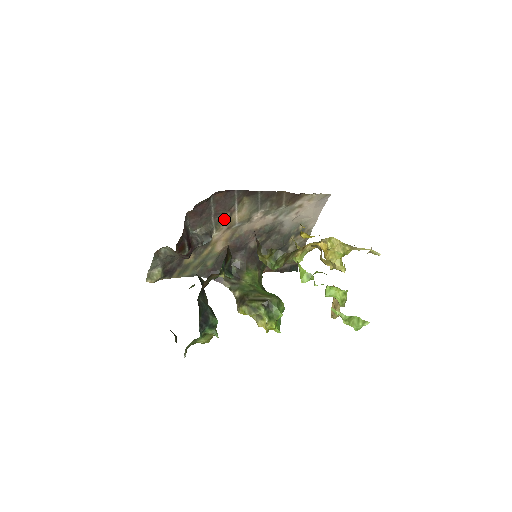
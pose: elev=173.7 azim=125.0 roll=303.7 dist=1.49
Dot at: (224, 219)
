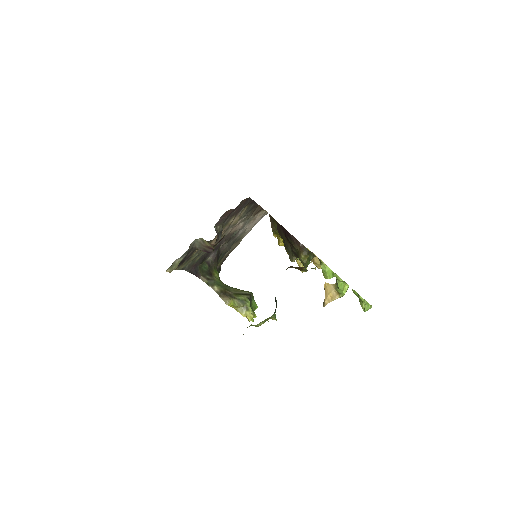
Dot at: (231, 221)
